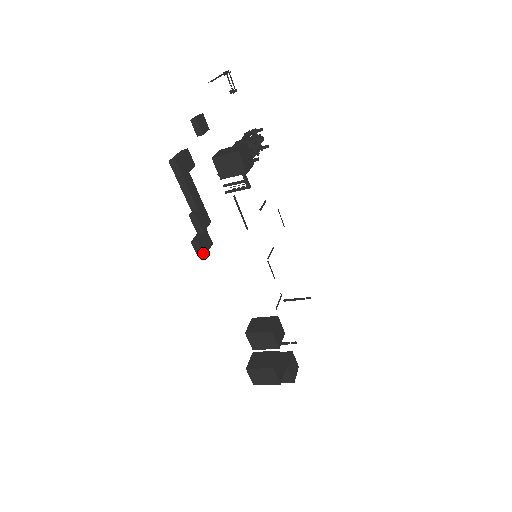
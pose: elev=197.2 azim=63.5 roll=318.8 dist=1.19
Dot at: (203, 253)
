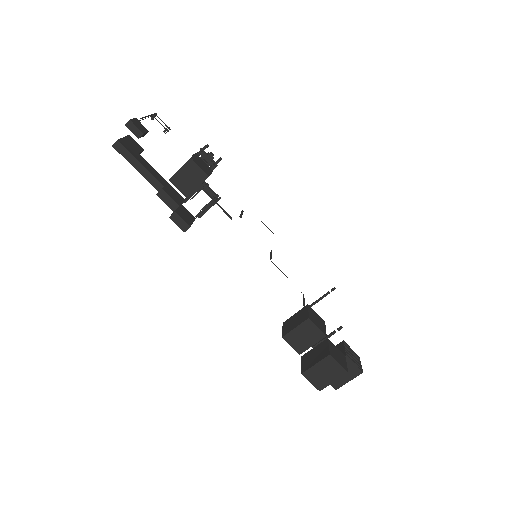
Dot at: (187, 224)
